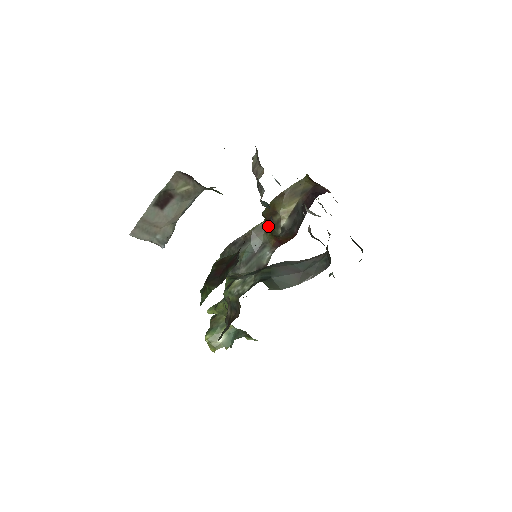
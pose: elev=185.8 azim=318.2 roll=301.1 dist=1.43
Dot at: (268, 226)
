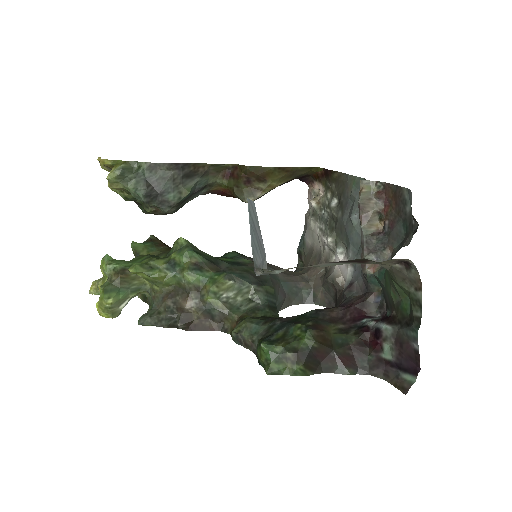
Dot at: (232, 174)
